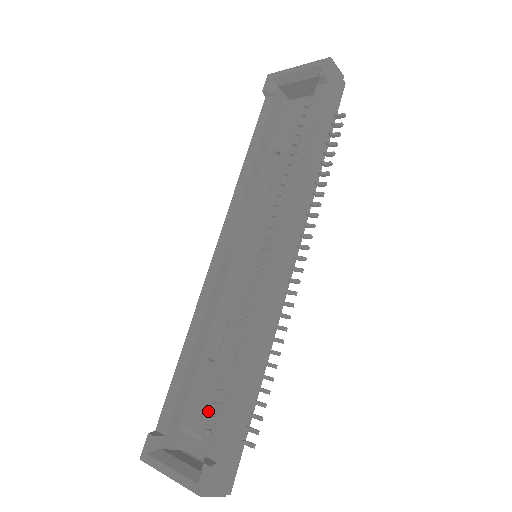
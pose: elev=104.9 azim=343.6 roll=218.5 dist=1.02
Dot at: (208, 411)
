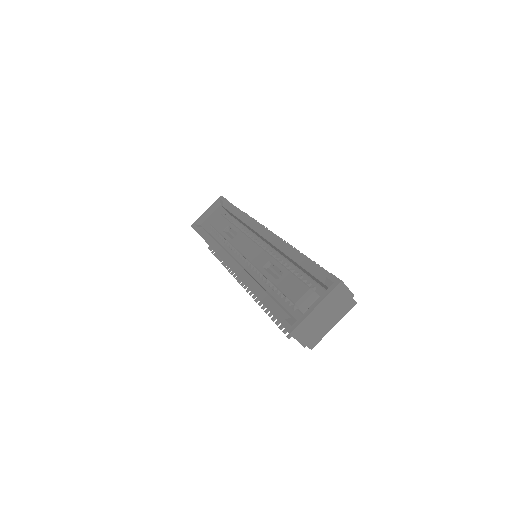
Dot at: (303, 282)
